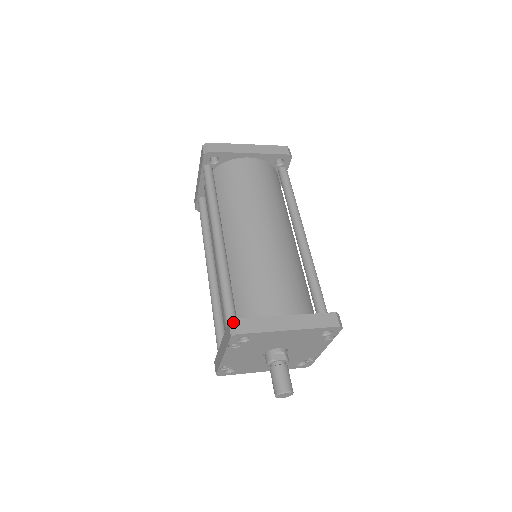
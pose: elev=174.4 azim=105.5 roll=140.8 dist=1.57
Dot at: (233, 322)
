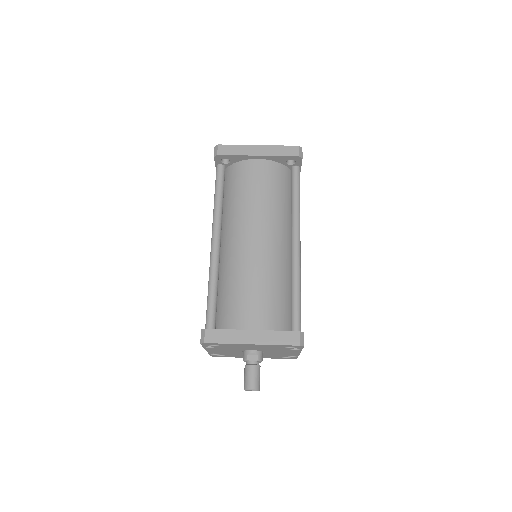
Dot at: (203, 331)
